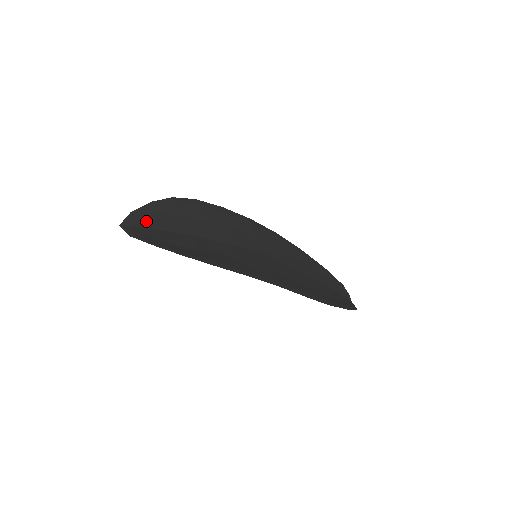
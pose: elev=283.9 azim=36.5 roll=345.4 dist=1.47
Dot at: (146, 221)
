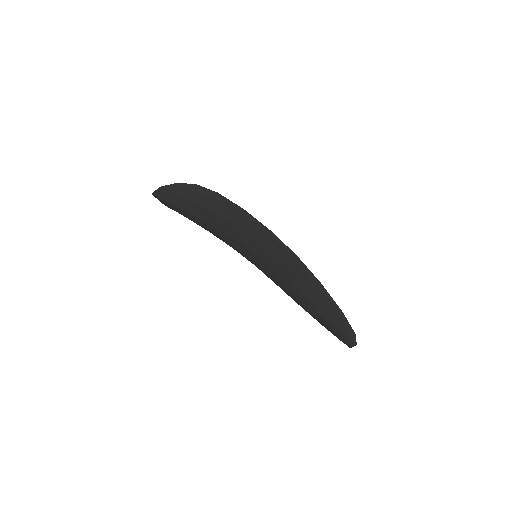
Dot at: occluded
